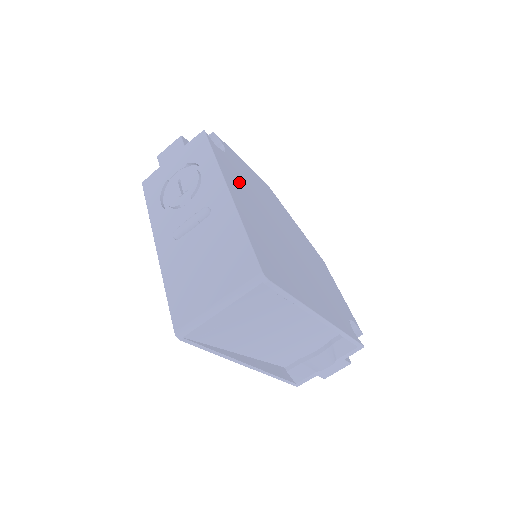
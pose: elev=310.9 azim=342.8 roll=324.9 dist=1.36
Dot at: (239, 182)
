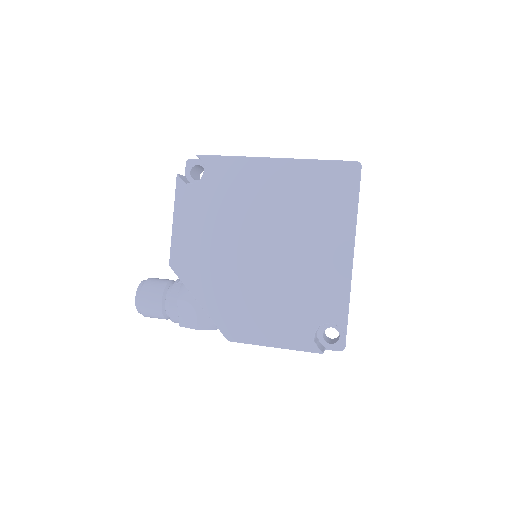
Dot at: occluded
